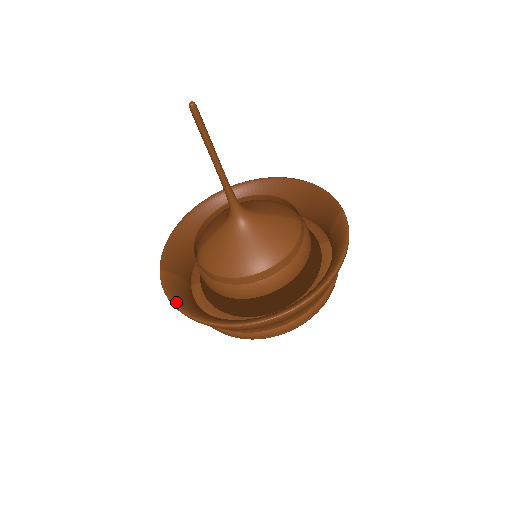
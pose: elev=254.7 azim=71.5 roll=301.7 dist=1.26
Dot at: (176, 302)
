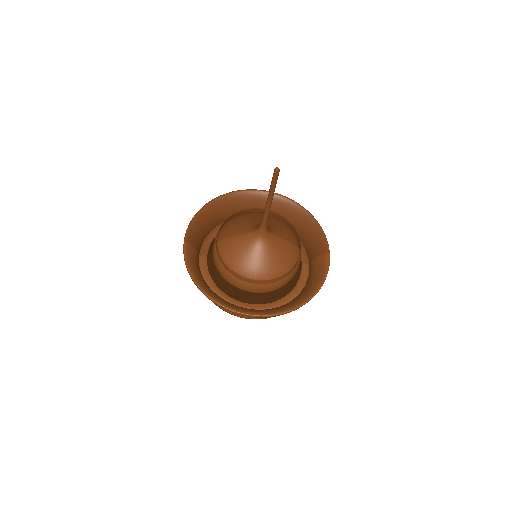
Dot at: (193, 274)
